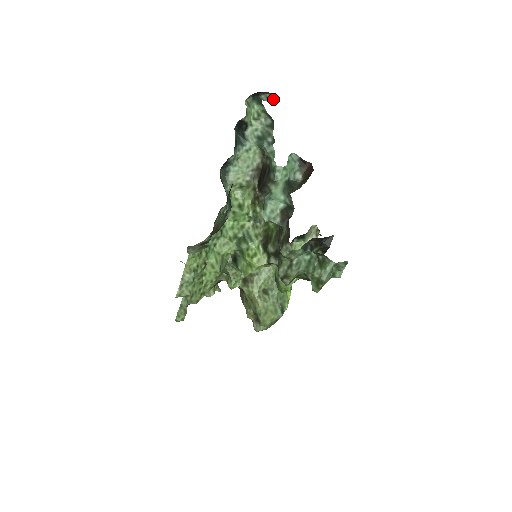
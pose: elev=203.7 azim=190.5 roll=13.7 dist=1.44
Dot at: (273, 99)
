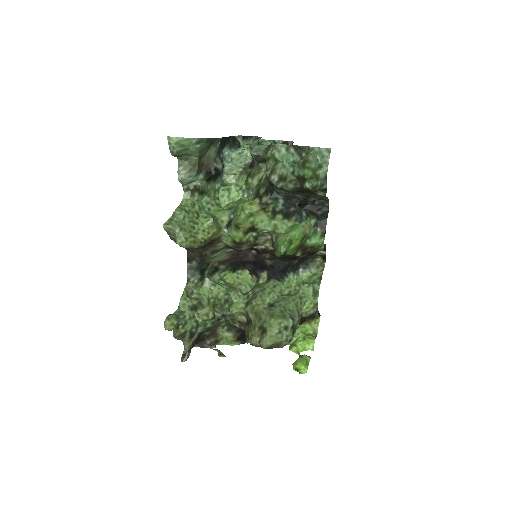
Dot at: (261, 137)
